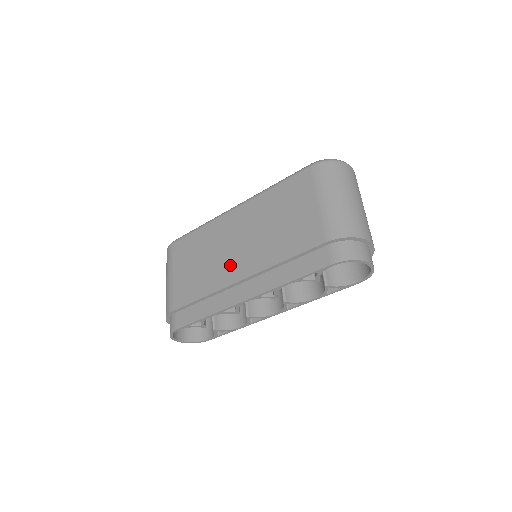
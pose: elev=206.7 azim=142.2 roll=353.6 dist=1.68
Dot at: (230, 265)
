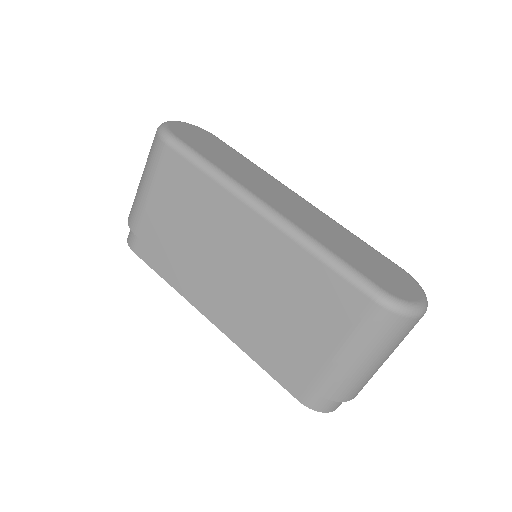
Dot at: (214, 275)
